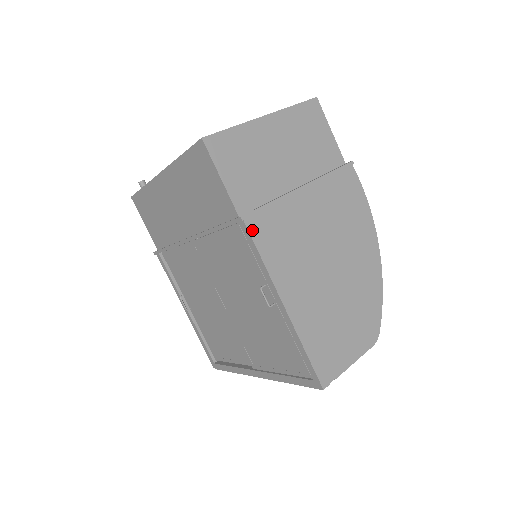
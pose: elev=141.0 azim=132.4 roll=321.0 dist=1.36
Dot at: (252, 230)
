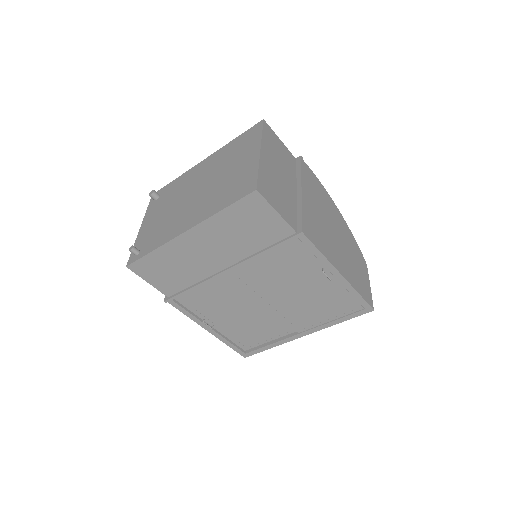
Dot at: (309, 237)
